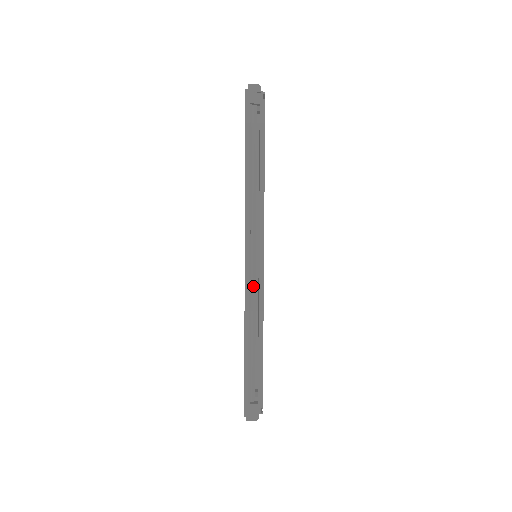
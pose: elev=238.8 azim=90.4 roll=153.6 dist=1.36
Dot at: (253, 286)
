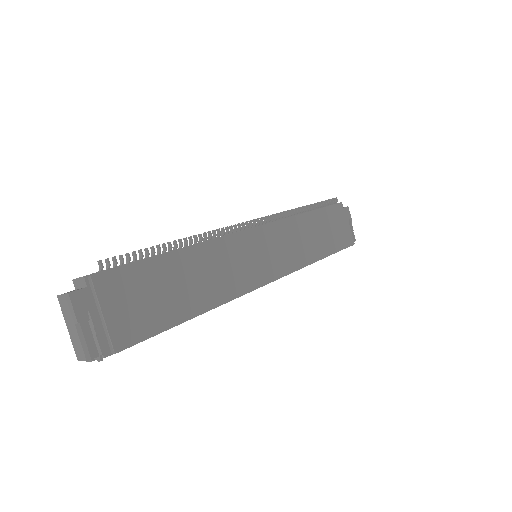
Dot at: occluded
